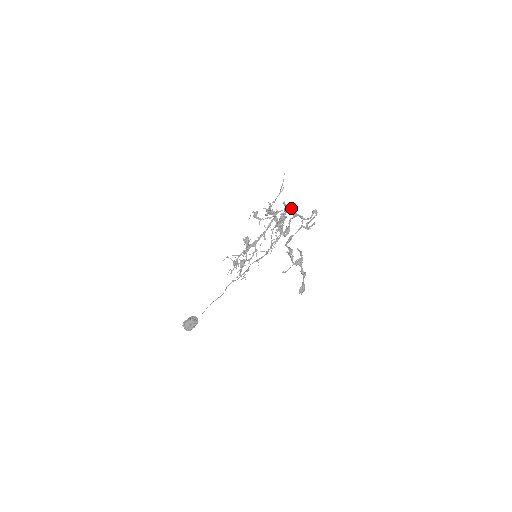
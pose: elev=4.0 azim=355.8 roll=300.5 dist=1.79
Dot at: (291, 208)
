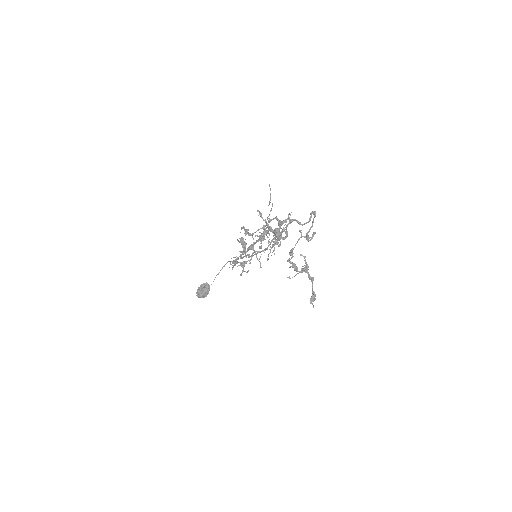
Dot at: occluded
